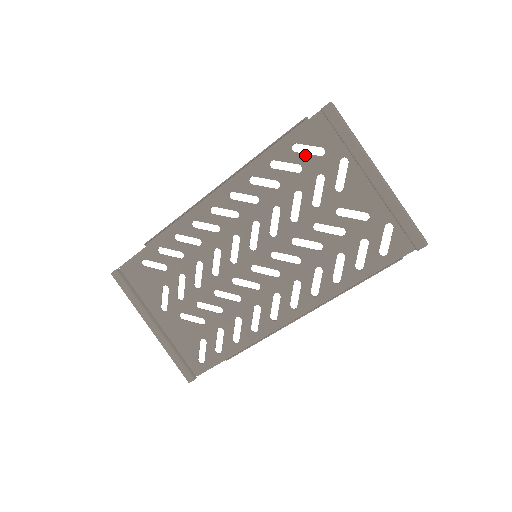
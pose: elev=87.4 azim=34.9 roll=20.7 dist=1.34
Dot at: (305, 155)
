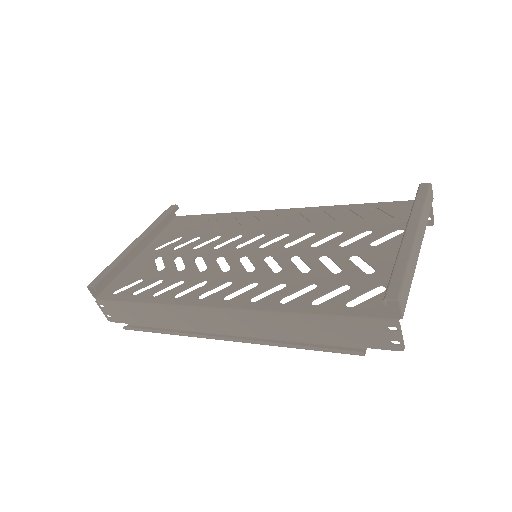
Dot at: (375, 216)
